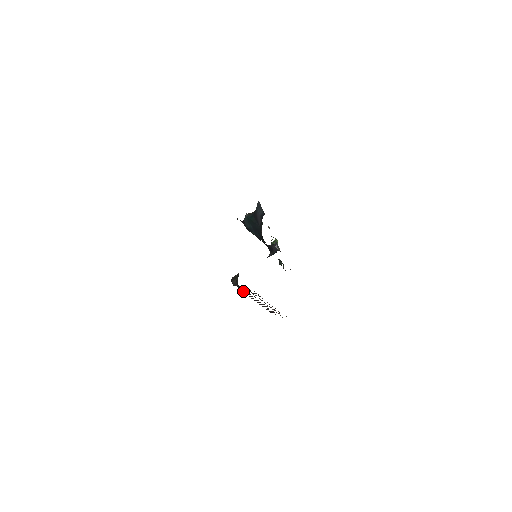
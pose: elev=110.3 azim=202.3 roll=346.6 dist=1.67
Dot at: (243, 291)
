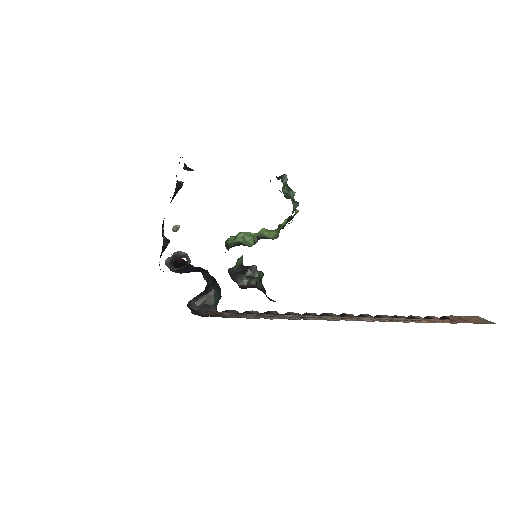
Dot at: (246, 311)
